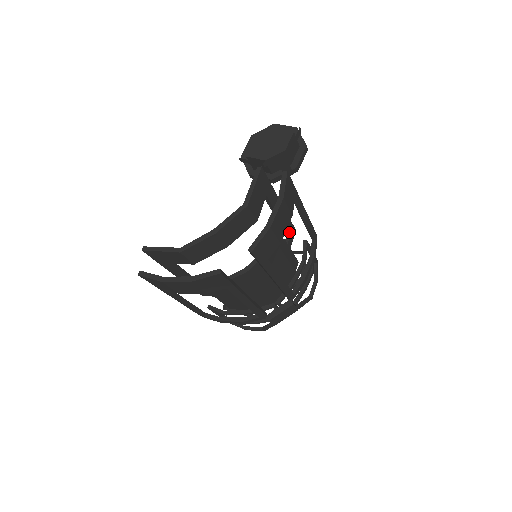
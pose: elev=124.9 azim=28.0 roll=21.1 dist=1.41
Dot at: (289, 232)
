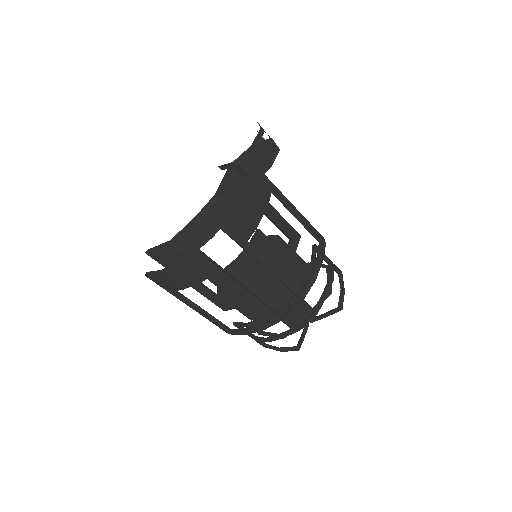
Dot at: (290, 235)
